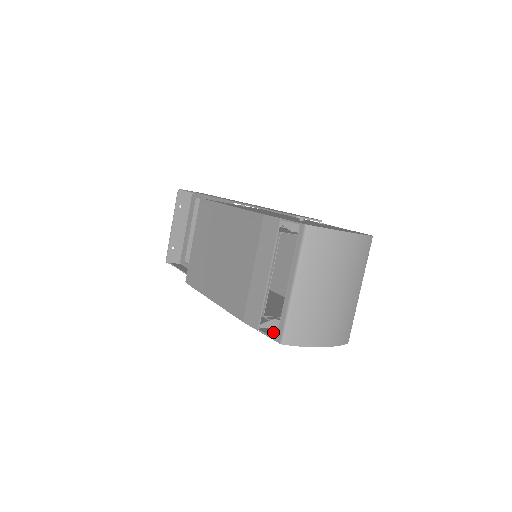
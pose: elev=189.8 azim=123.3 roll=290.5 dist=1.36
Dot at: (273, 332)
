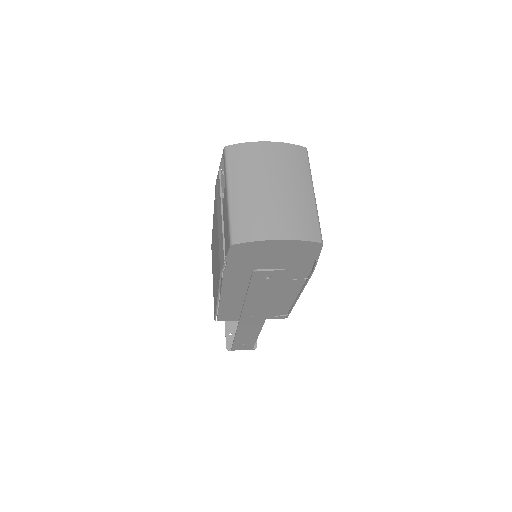
Dot at: (237, 256)
